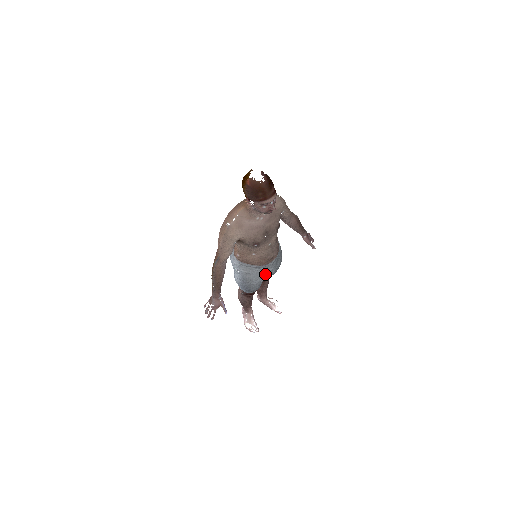
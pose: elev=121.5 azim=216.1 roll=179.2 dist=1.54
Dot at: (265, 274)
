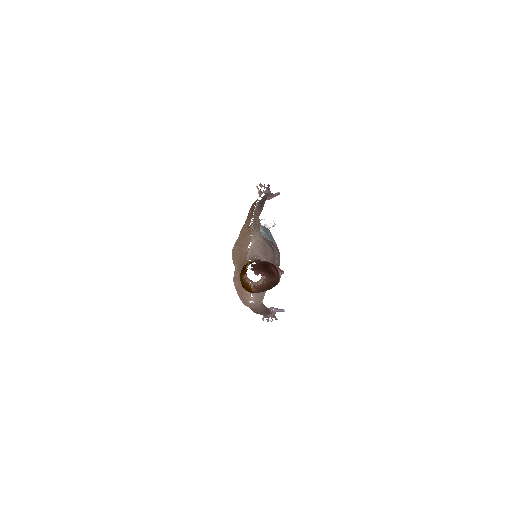
Dot at: occluded
